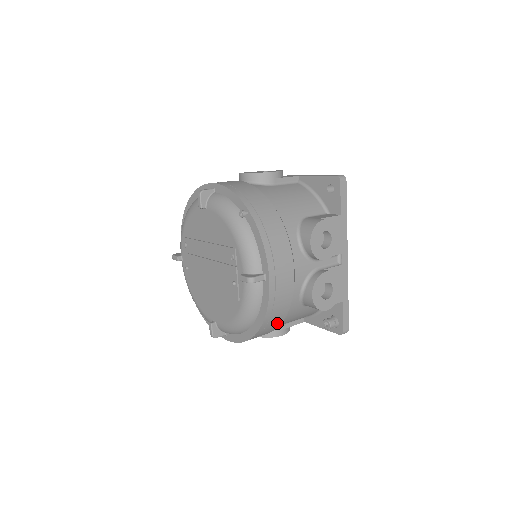
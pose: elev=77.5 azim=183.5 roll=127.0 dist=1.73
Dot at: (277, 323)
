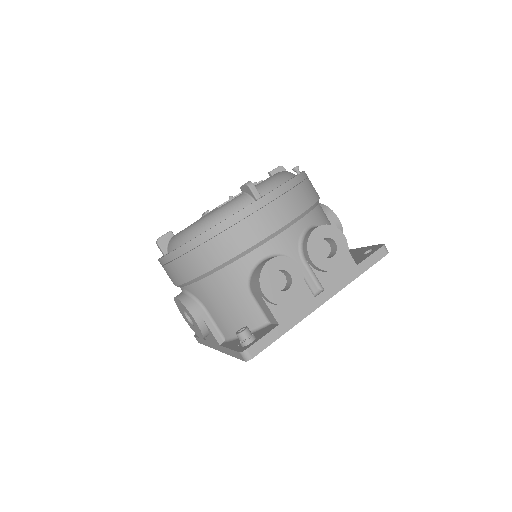
Dot at: (216, 257)
